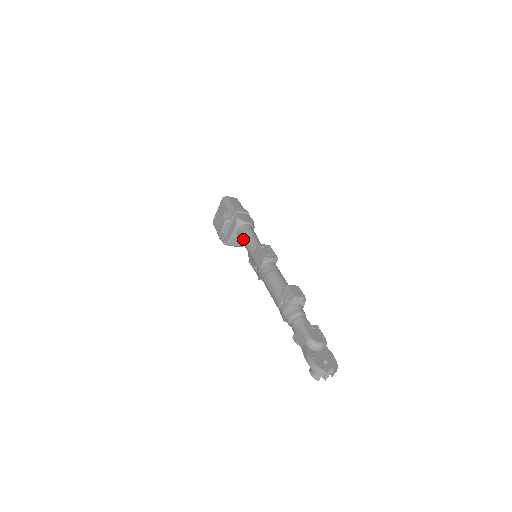
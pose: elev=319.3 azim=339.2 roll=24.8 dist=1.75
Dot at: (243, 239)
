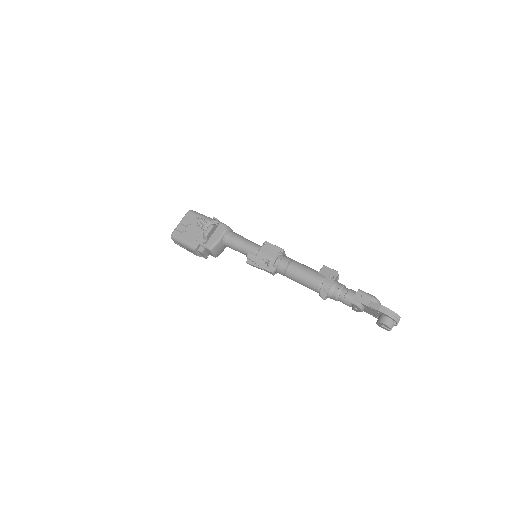
Dot at: (239, 241)
